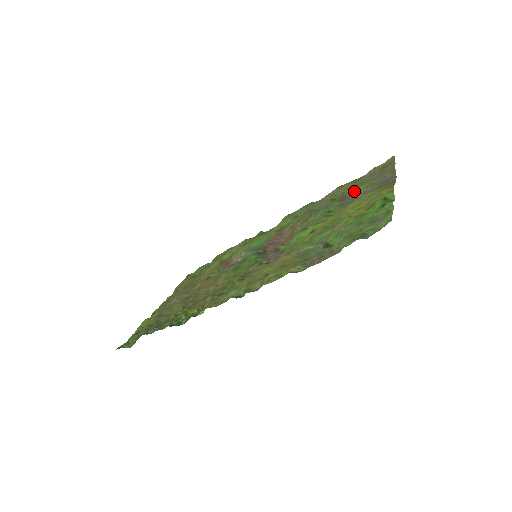
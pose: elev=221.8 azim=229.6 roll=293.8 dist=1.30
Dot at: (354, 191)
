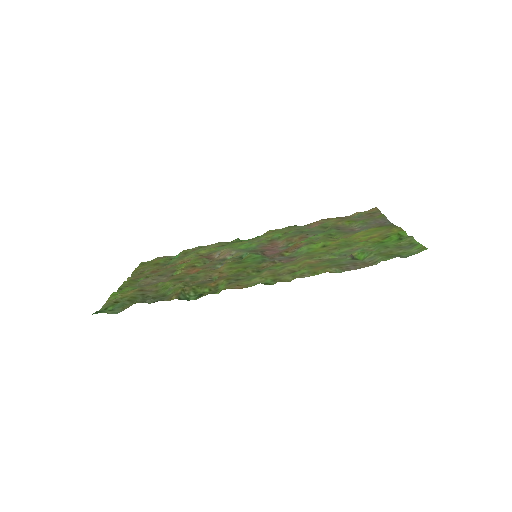
Dot at: (347, 225)
